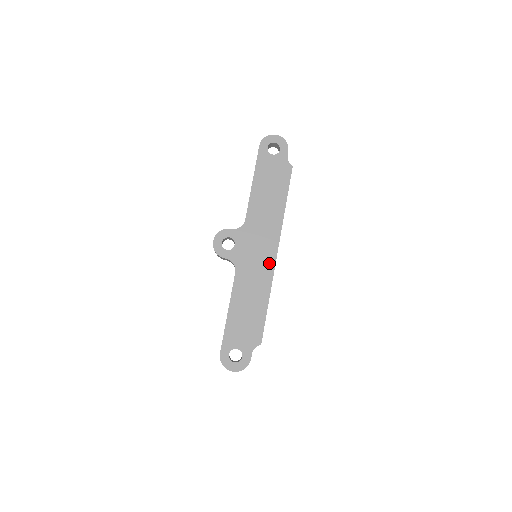
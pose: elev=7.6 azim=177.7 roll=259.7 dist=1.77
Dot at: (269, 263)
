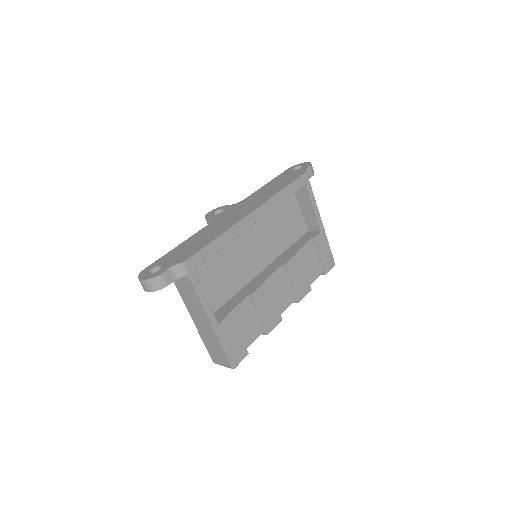
Dot at: (240, 217)
